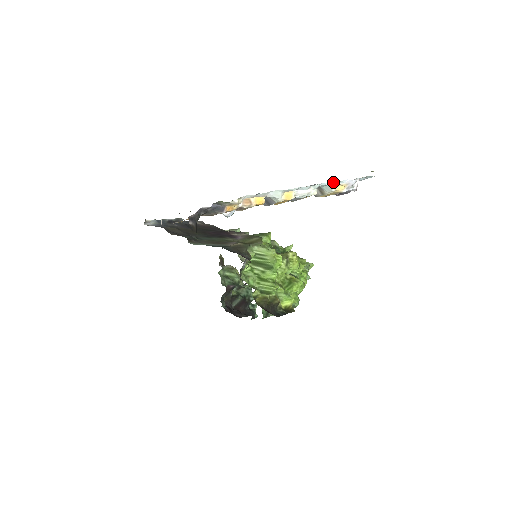
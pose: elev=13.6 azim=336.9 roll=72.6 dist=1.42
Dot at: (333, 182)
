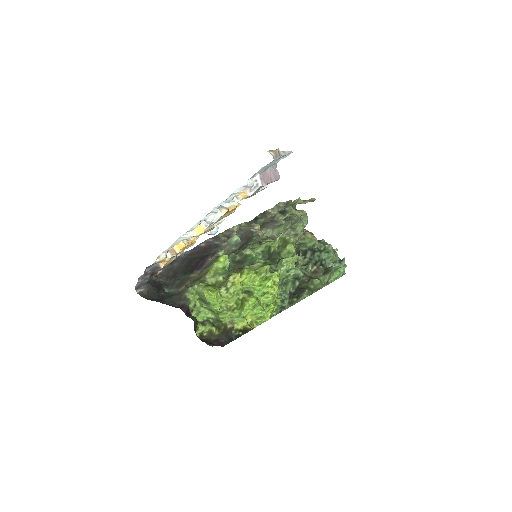
Dot at: (223, 201)
